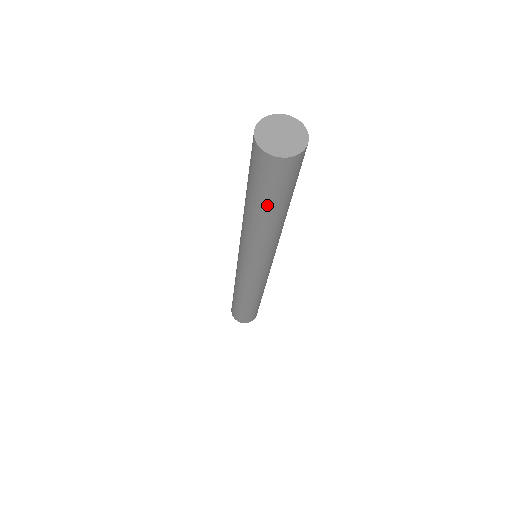
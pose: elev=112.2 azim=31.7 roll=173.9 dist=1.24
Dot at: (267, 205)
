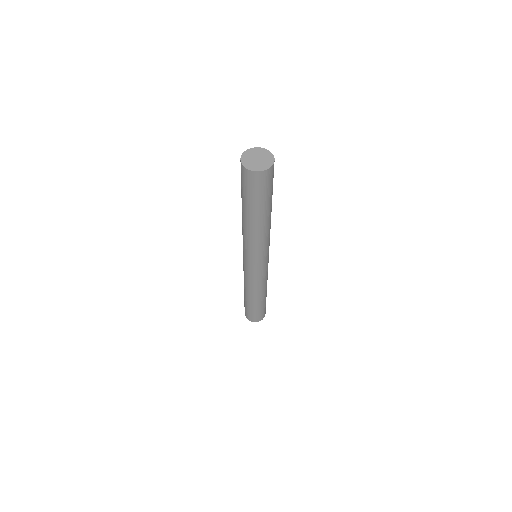
Dot at: (259, 207)
